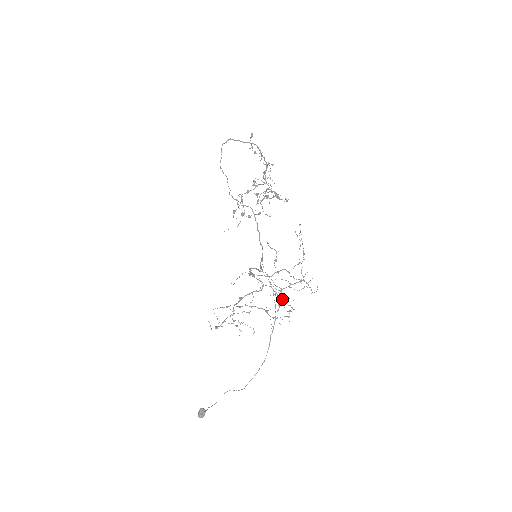
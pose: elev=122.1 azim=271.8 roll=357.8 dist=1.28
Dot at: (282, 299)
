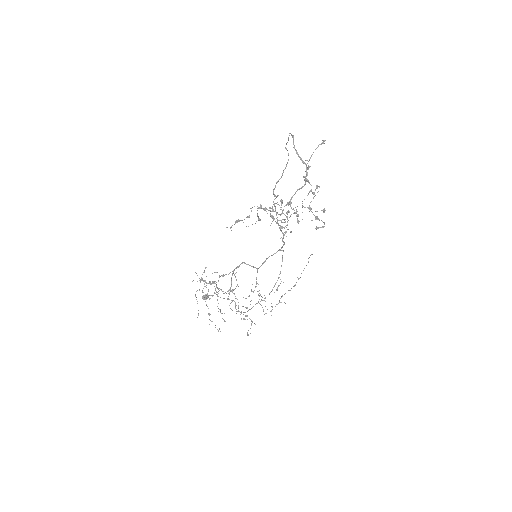
Dot at: occluded
